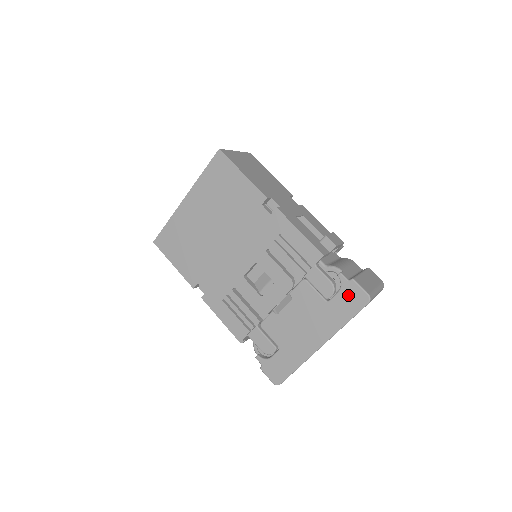
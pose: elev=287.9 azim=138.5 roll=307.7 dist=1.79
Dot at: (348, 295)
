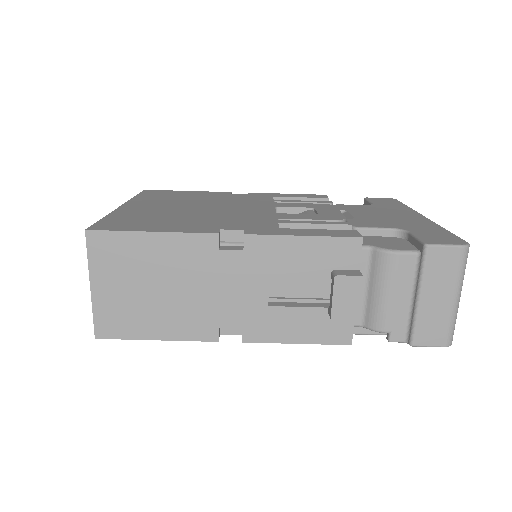
Dot at: occluded
